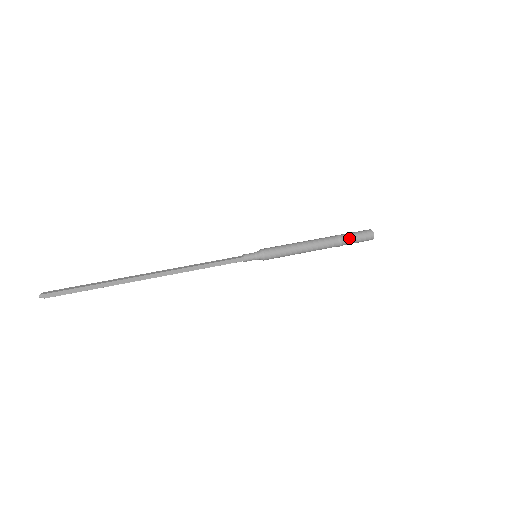
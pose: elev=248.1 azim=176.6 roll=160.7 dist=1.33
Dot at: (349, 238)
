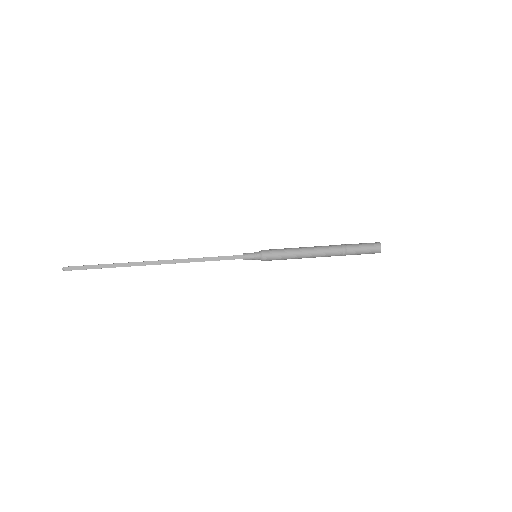
Dot at: (353, 247)
